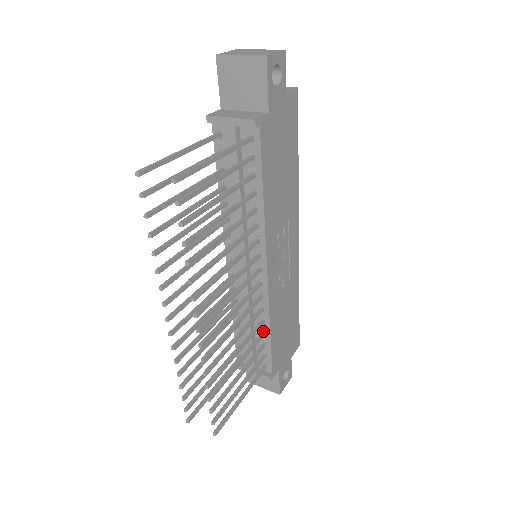
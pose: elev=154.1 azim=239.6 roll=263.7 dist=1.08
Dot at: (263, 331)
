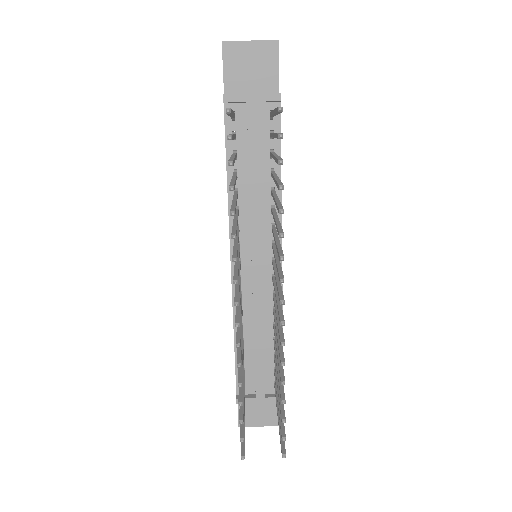
Dot at: (274, 339)
